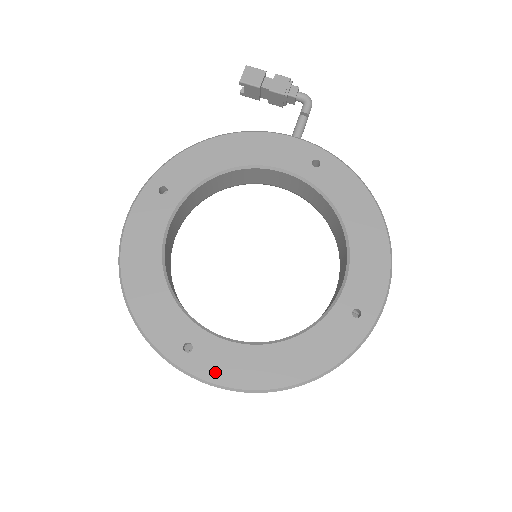
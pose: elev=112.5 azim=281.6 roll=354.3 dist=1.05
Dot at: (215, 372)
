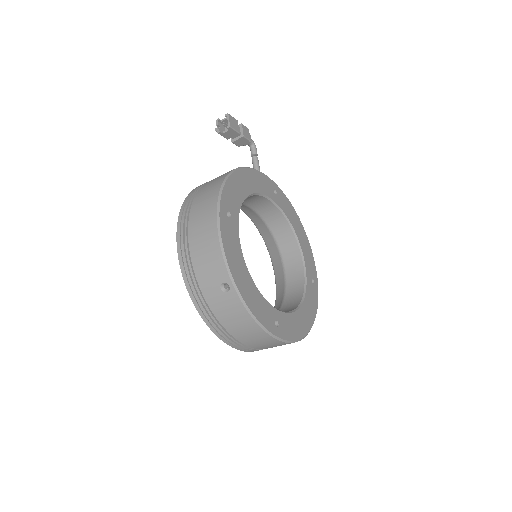
Dot at: (290, 334)
